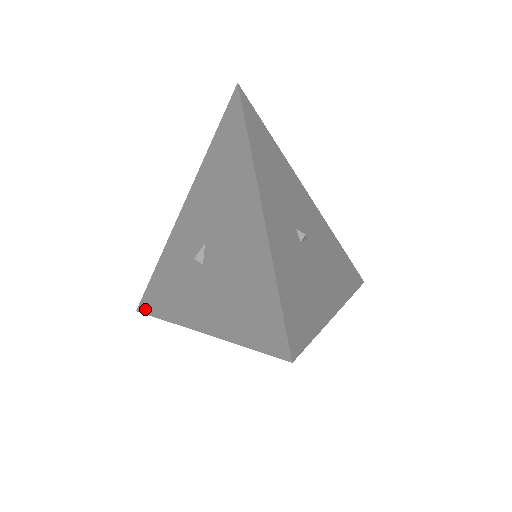
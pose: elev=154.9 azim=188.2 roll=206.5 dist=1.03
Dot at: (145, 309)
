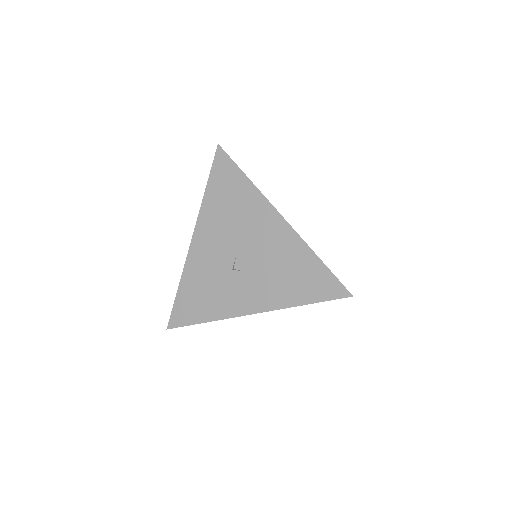
Dot at: (180, 323)
